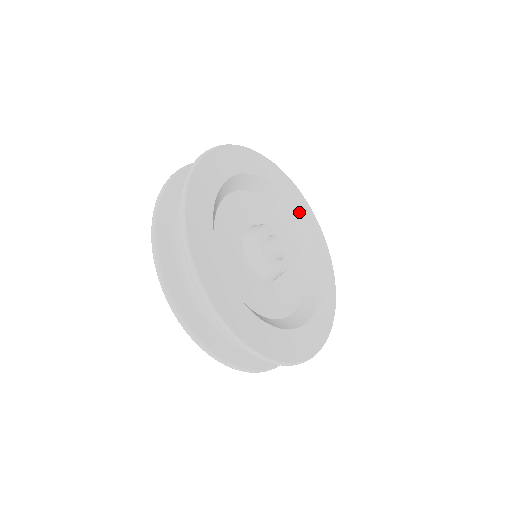
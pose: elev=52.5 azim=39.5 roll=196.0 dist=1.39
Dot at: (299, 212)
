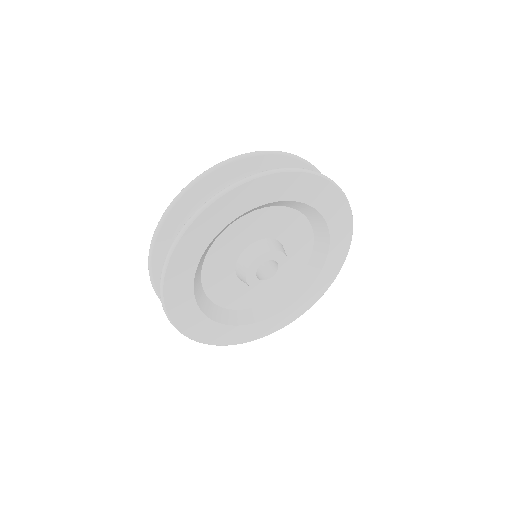
Dot at: (331, 235)
